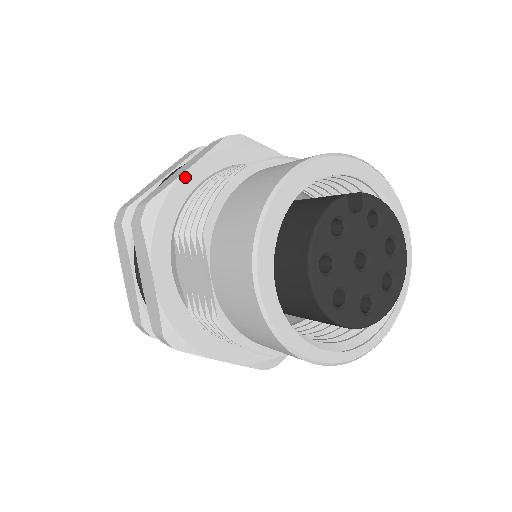
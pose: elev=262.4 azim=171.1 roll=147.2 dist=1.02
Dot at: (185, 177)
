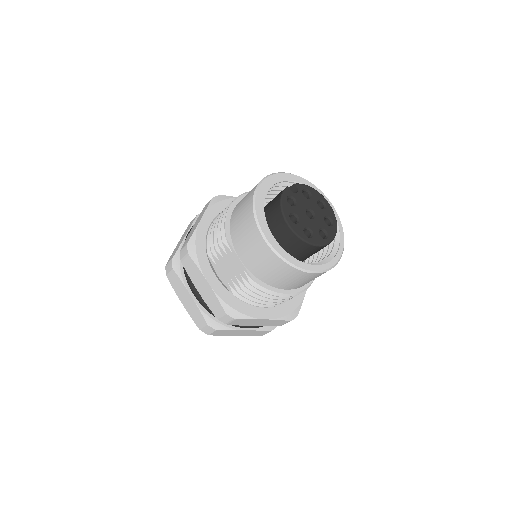
Dot at: (201, 224)
